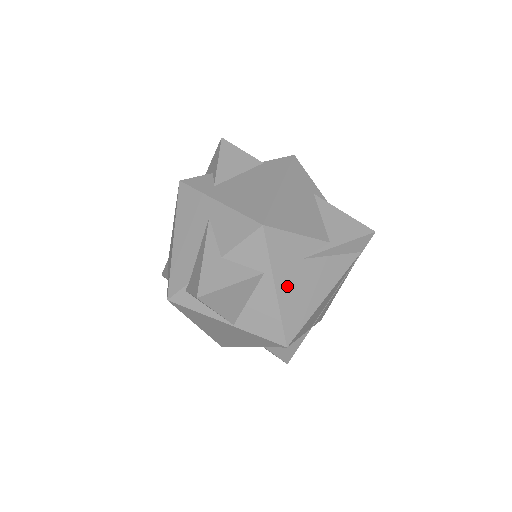
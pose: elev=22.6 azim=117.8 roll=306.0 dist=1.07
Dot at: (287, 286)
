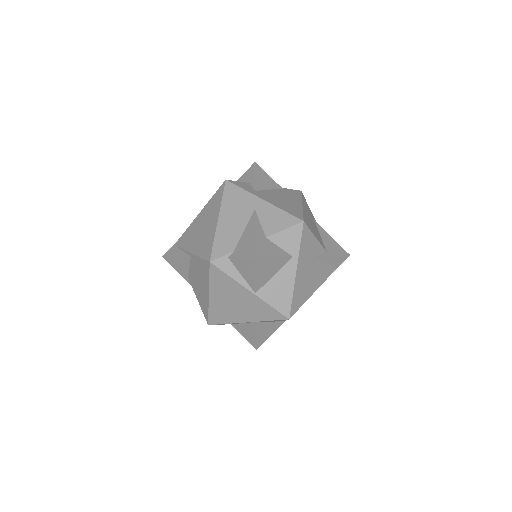
Dot at: (302, 272)
